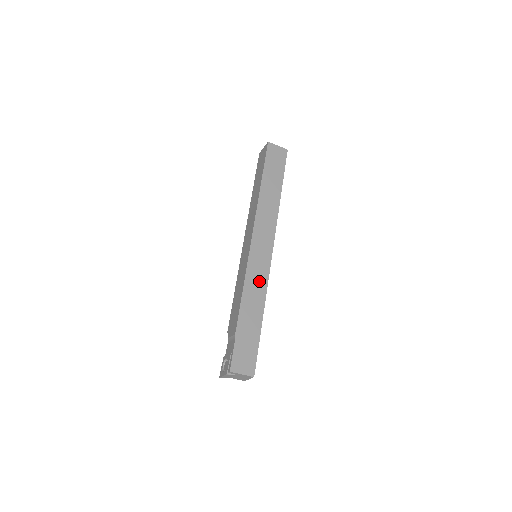
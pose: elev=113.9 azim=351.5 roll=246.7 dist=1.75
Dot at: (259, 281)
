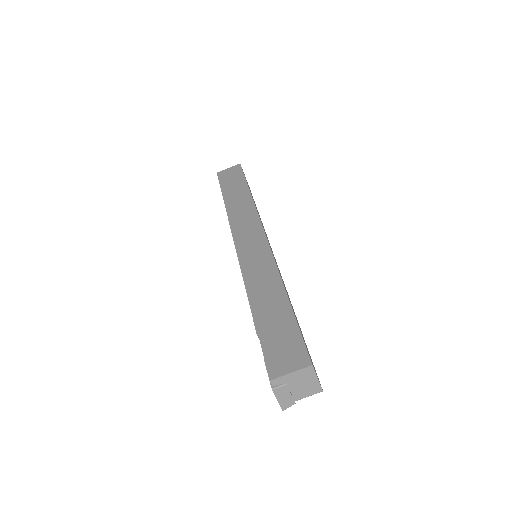
Dot at: (262, 267)
